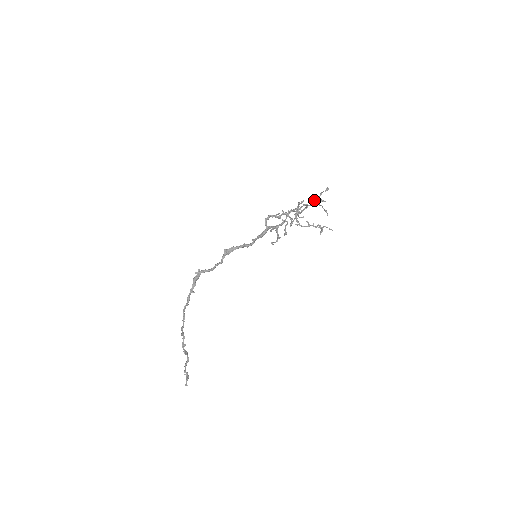
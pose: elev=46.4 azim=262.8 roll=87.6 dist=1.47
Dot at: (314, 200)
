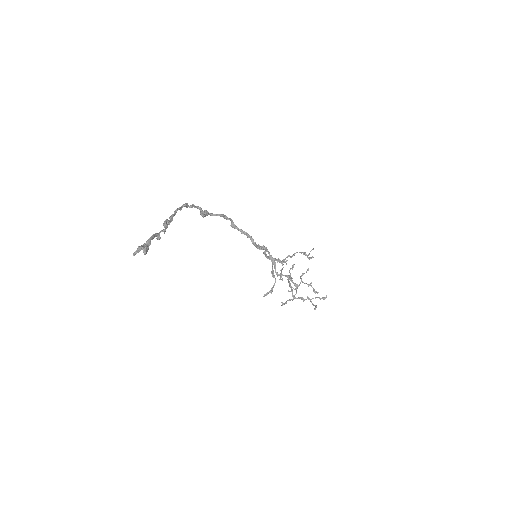
Dot at: (304, 254)
